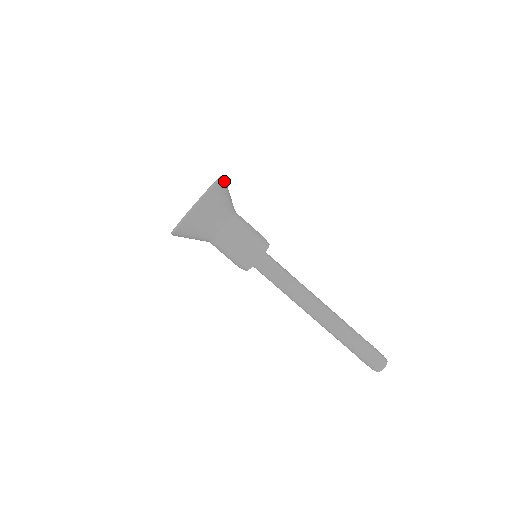
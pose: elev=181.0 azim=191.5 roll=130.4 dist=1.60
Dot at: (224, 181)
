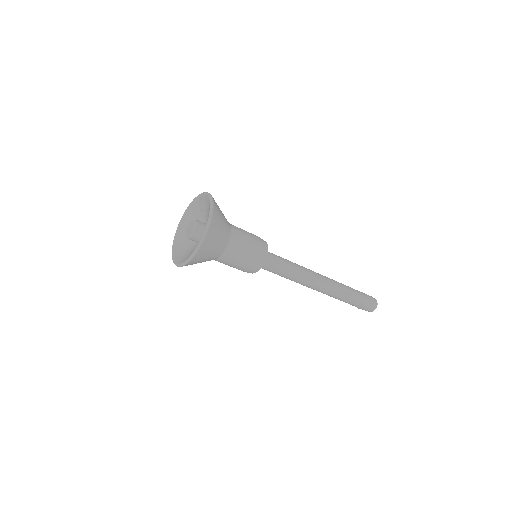
Dot at: occluded
